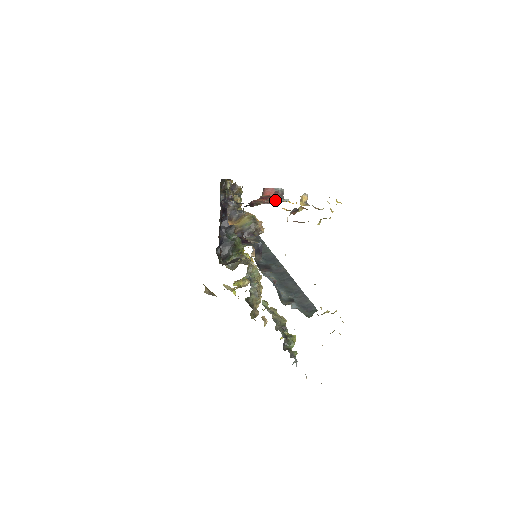
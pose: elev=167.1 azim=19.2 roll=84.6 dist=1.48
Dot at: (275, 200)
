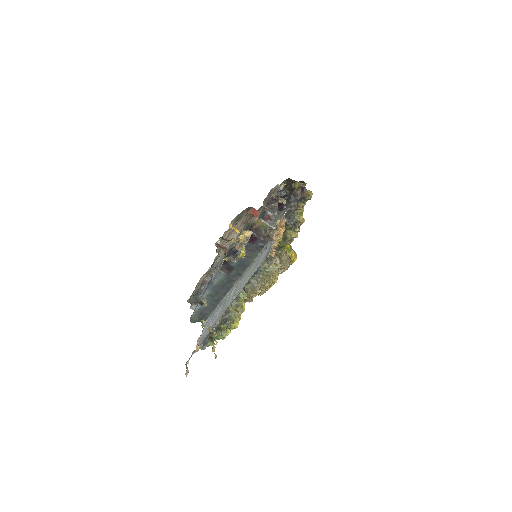
Dot at: (262, 221)
